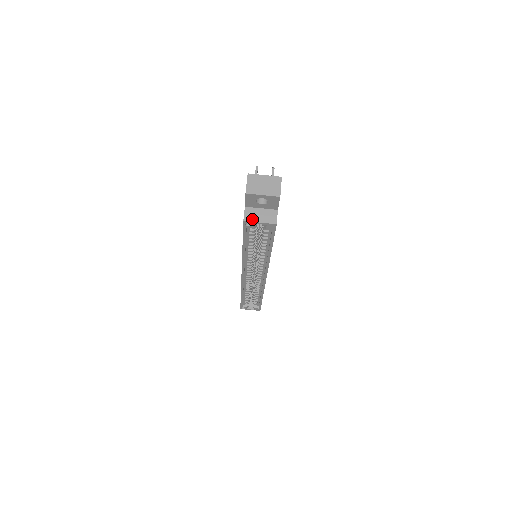
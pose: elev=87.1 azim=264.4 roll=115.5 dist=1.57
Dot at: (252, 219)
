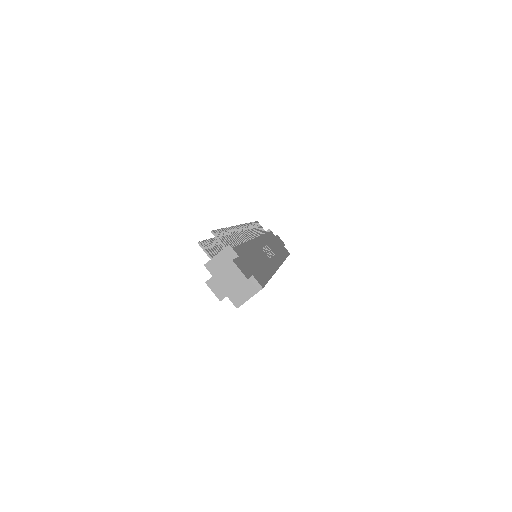
Dot at: (241, 301)
